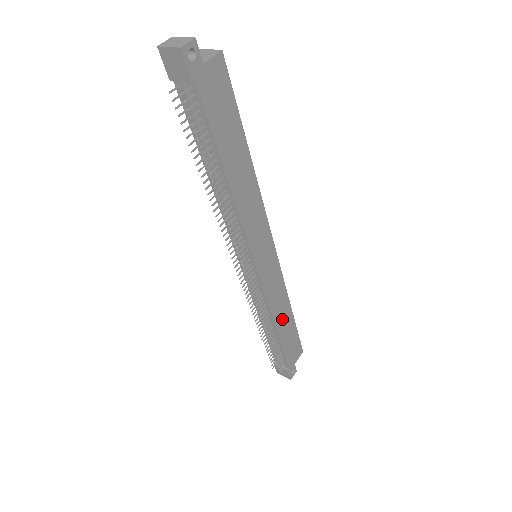
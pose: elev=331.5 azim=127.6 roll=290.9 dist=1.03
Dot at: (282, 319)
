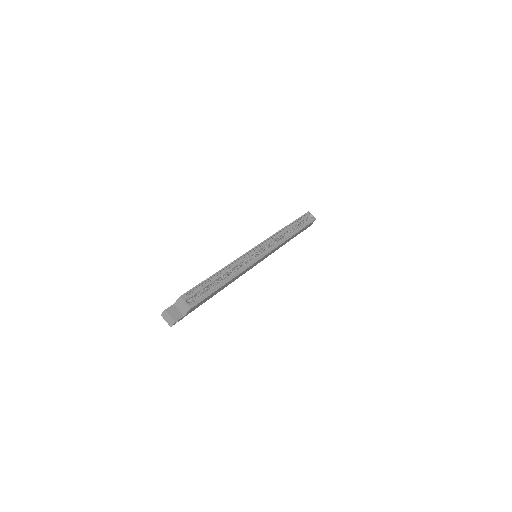
Dot at: occluded
